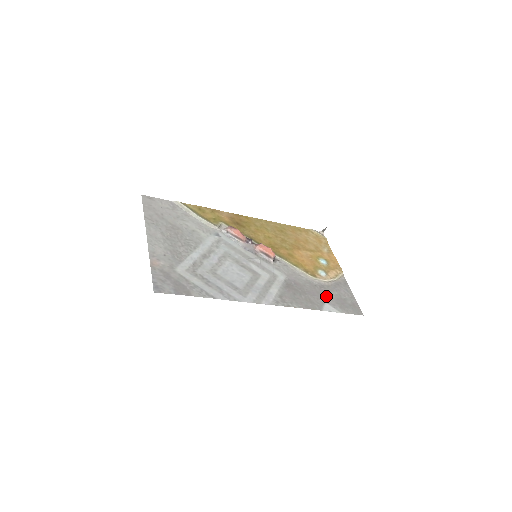
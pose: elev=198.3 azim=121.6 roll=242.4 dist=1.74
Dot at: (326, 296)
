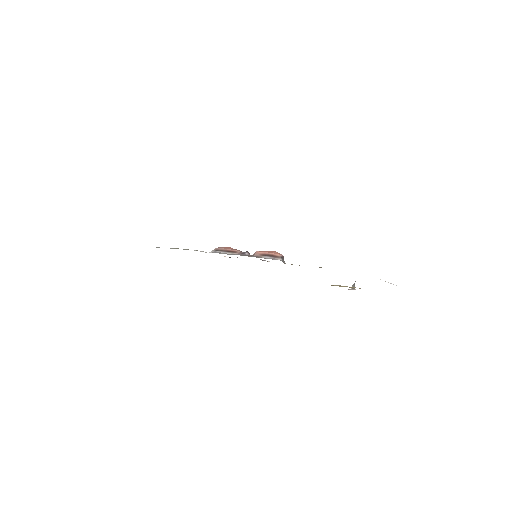
Dot at: occluded
